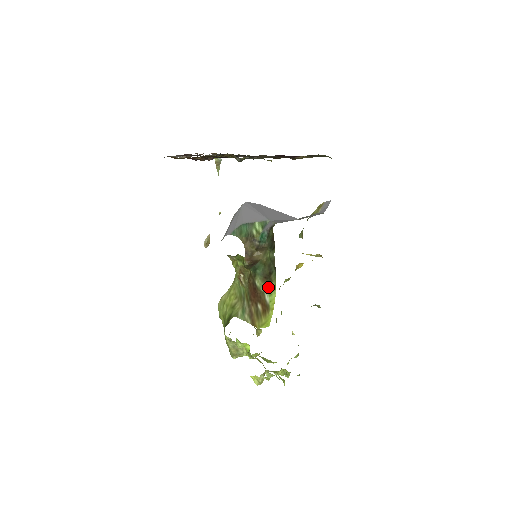
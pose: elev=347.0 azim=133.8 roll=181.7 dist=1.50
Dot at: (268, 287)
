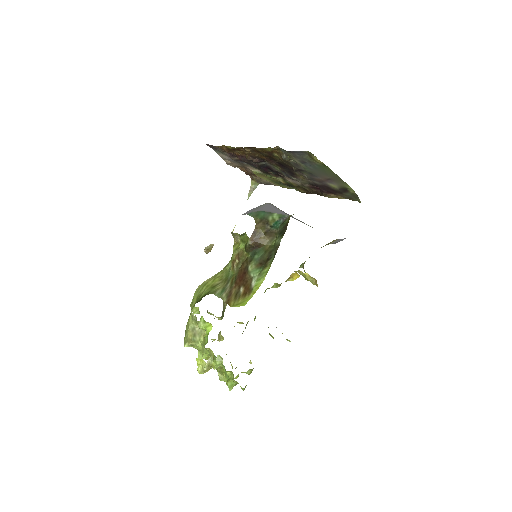
Dot at: (259, 273)
